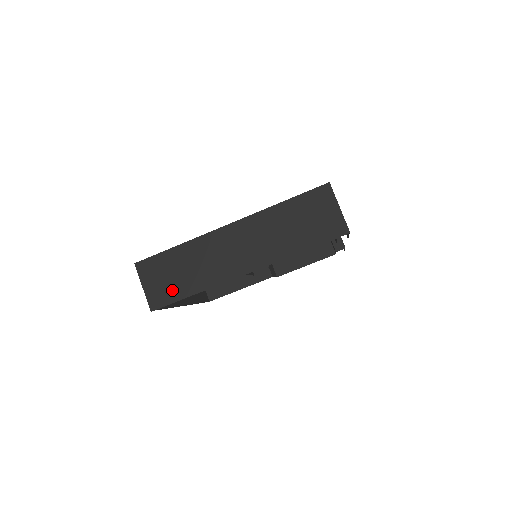
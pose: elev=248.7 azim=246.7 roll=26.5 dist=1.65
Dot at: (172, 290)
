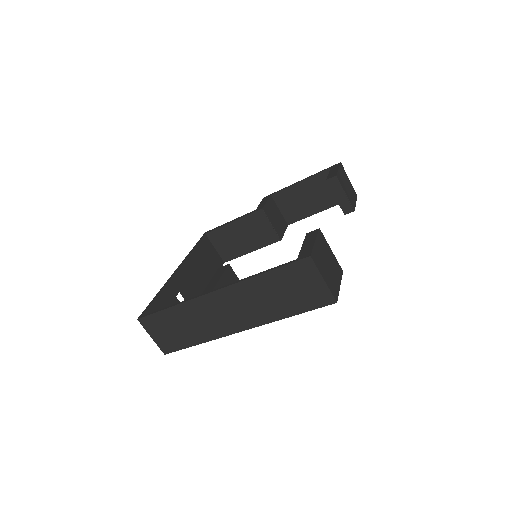
Dot at: (177, 341)
